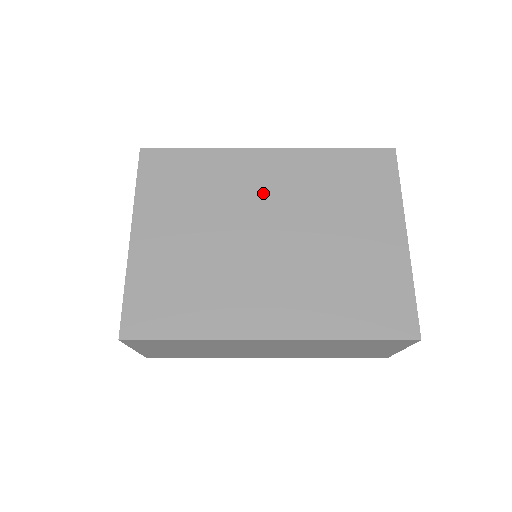
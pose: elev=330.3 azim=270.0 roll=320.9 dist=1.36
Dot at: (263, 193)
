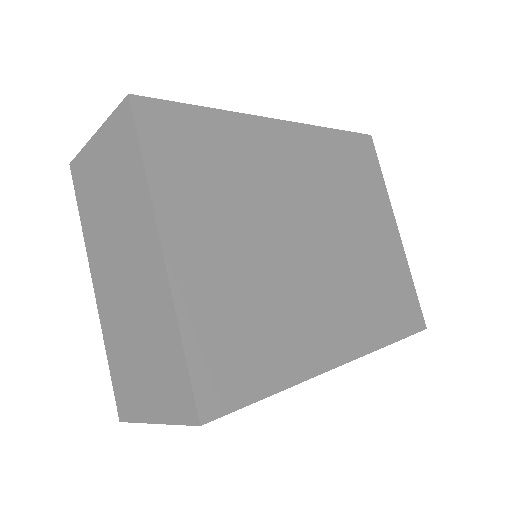
Dot at: (292, 181)
